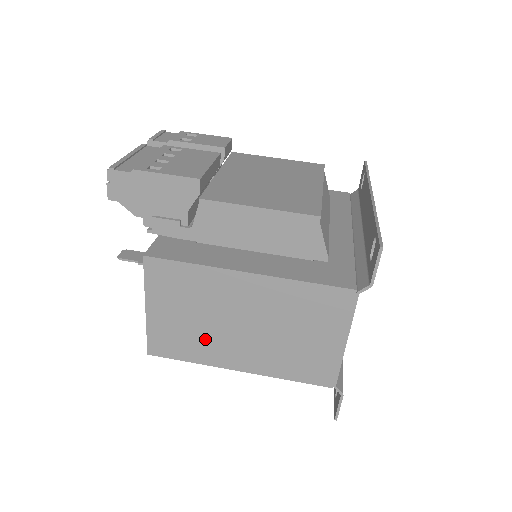
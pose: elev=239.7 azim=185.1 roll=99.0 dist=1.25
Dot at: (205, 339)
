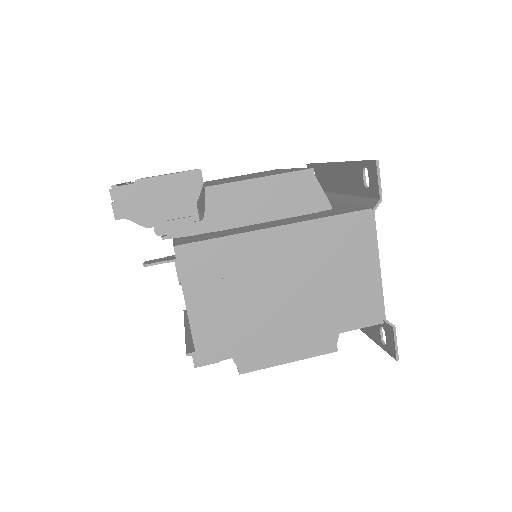
Dot at: (253, 319)
